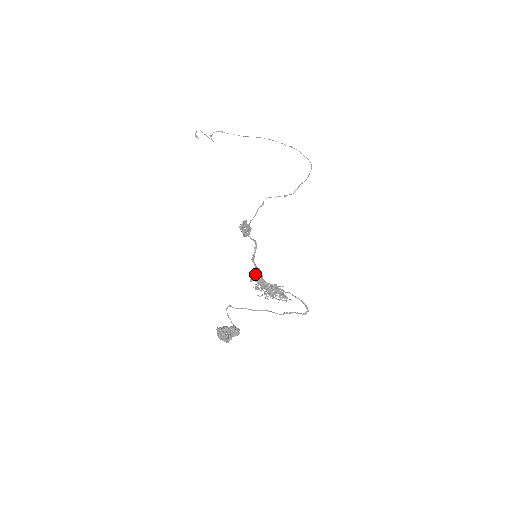
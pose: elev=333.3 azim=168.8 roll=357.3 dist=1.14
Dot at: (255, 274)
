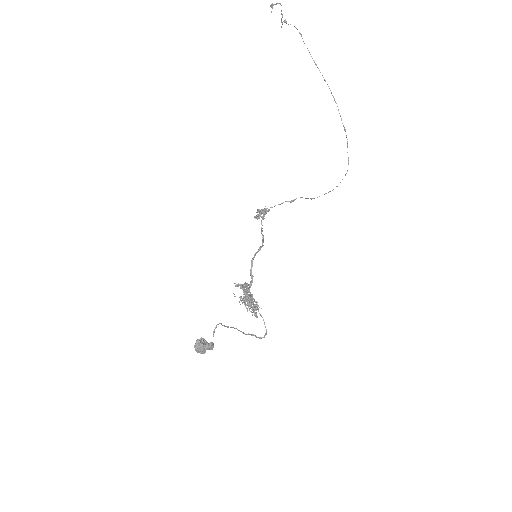
Dot at: (249, 285)
